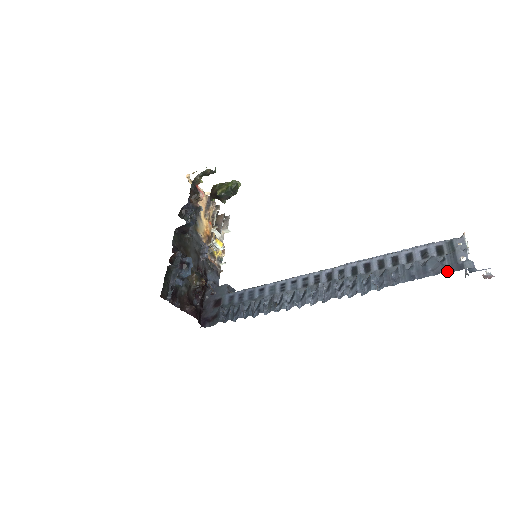
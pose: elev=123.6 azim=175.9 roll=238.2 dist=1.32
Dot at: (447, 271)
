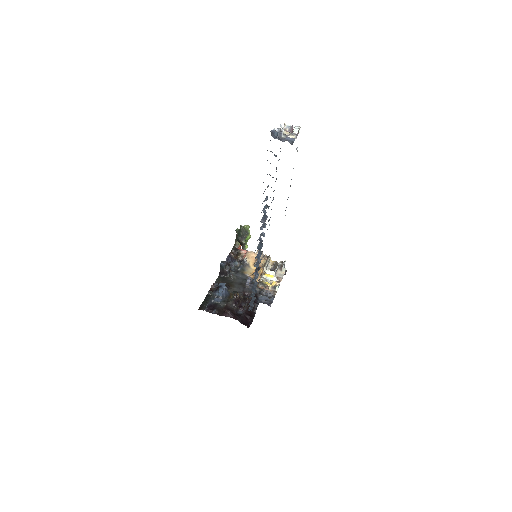
Dot at: (267, 150)
